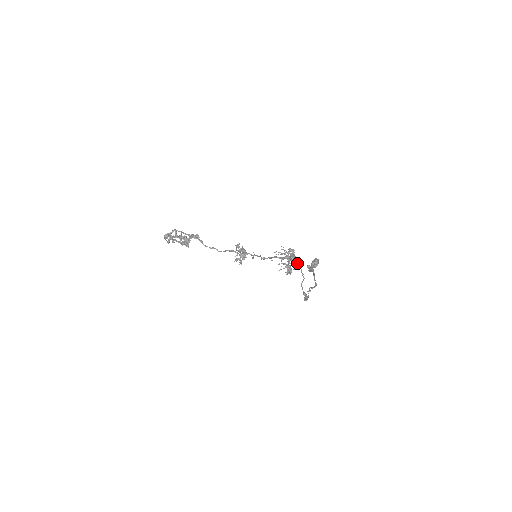
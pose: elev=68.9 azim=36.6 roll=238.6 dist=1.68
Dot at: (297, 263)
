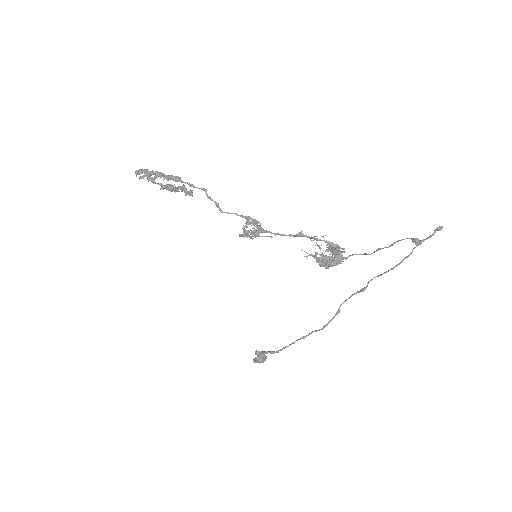
Dot at: (349, 255)
